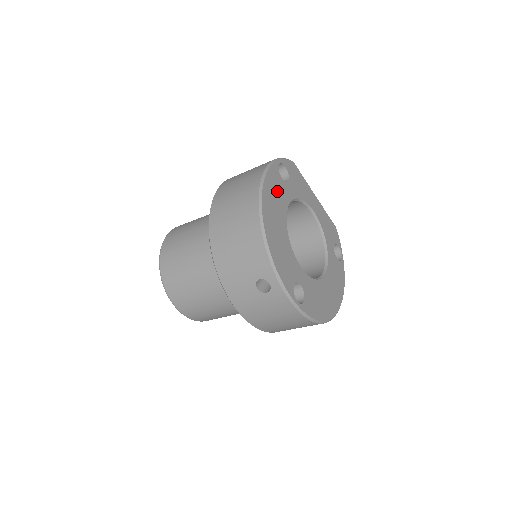
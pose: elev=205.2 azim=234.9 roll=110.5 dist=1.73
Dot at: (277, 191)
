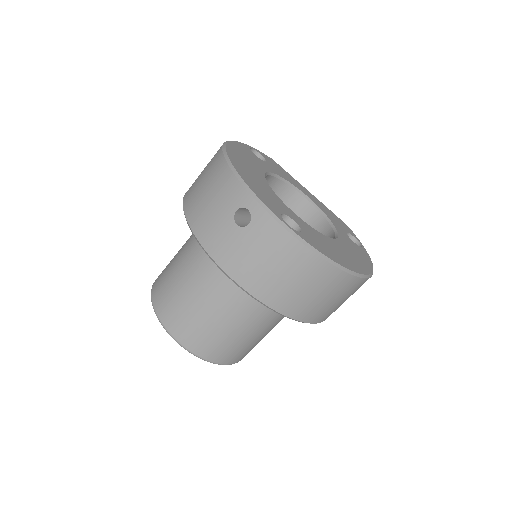
Dot at: (249, 157)
